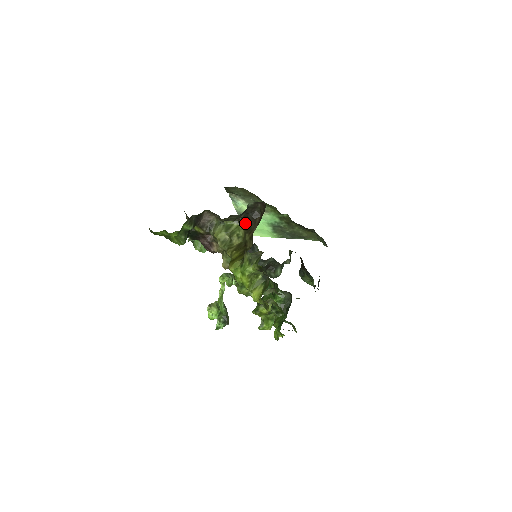
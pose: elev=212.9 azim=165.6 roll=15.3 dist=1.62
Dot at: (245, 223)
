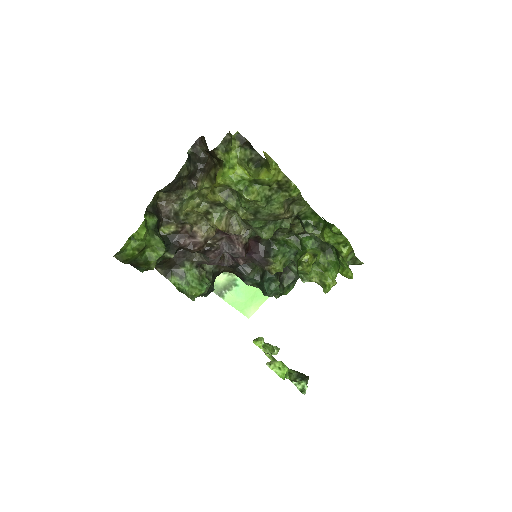
Dot at: (202, 177)
